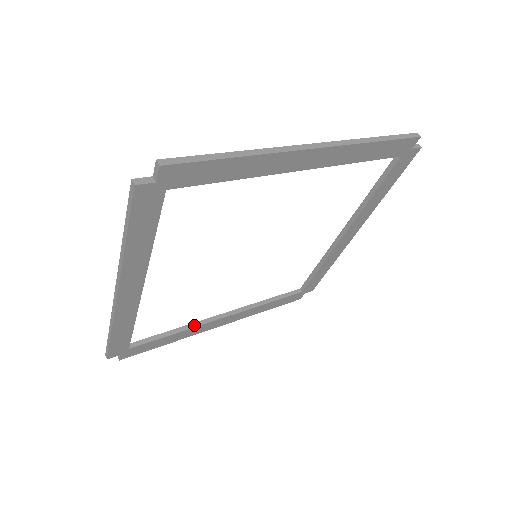
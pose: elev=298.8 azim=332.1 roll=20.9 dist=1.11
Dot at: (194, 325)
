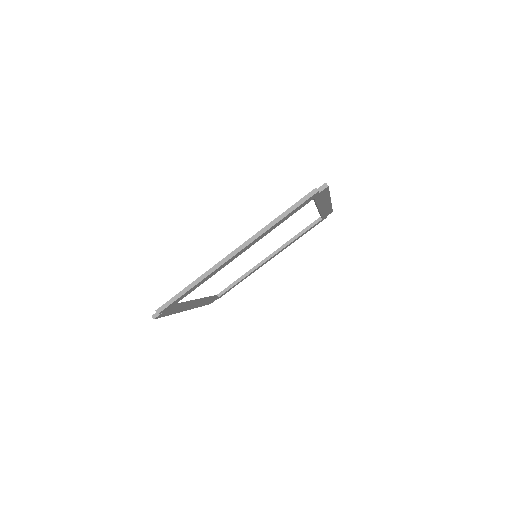
Dot at: (251, 271)
